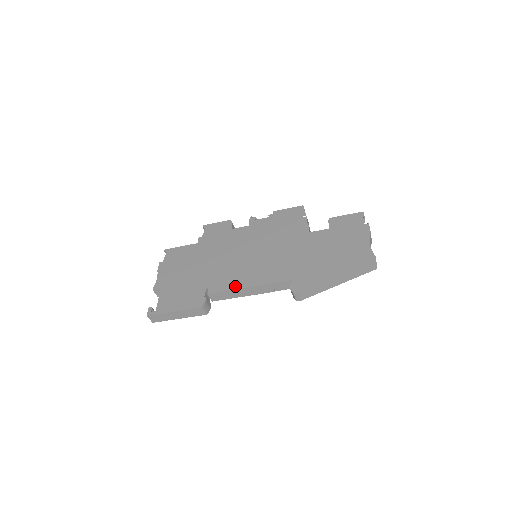
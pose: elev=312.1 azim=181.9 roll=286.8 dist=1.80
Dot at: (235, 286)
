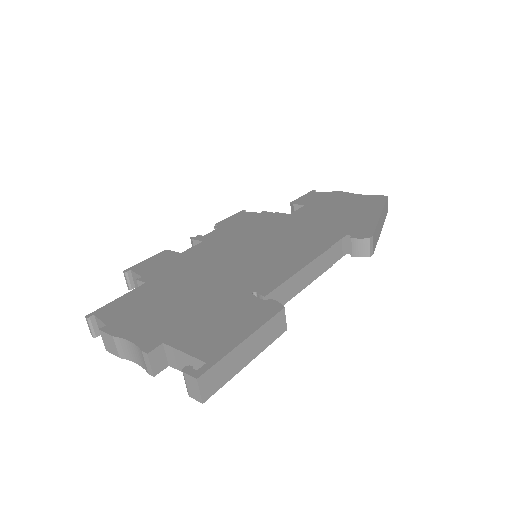
Dot at: (291, 271)
